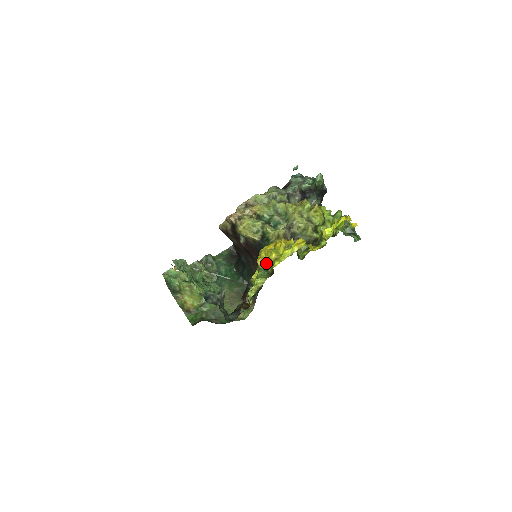
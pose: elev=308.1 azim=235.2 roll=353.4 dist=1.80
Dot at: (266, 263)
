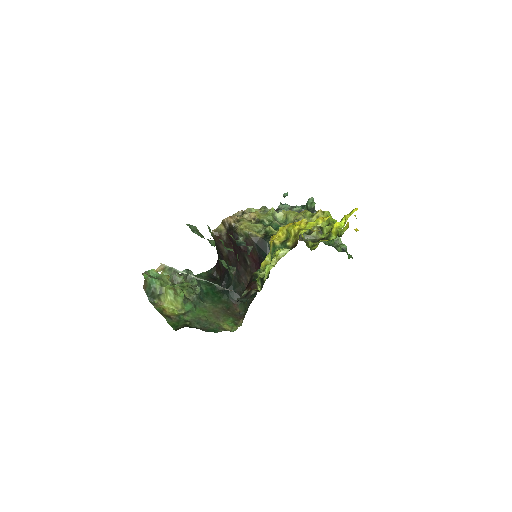
Dot at: (284, 240)
